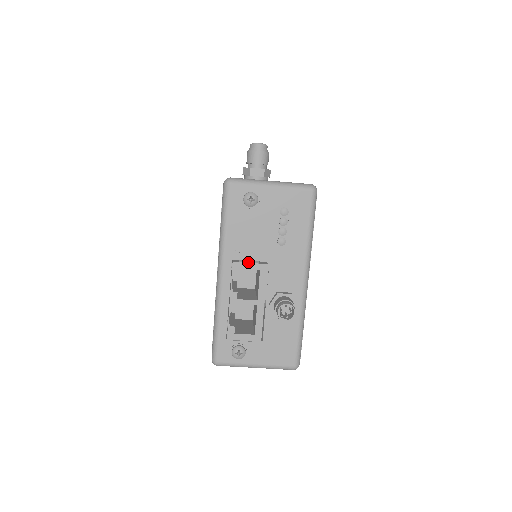
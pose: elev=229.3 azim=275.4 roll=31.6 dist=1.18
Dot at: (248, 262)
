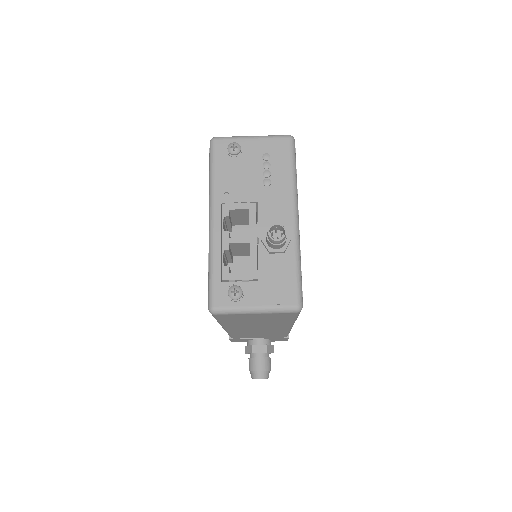
Dot at: (237, 204)
